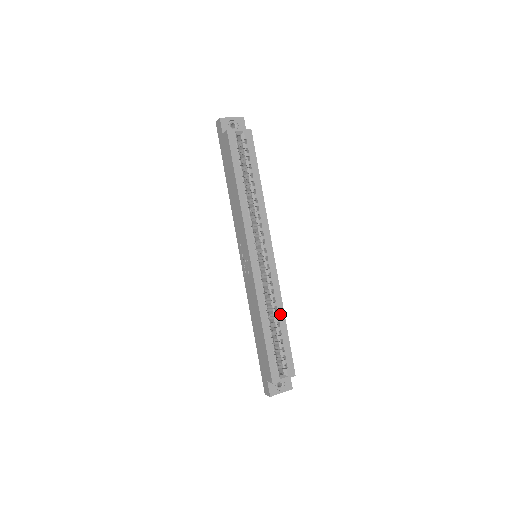
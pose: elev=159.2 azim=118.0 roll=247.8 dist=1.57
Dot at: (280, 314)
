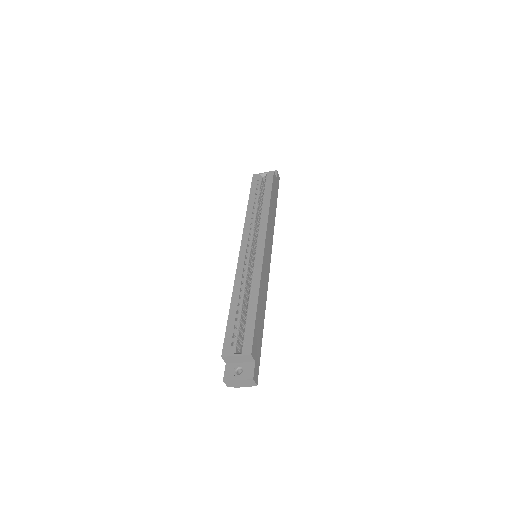
Dot at: (254, 294)
